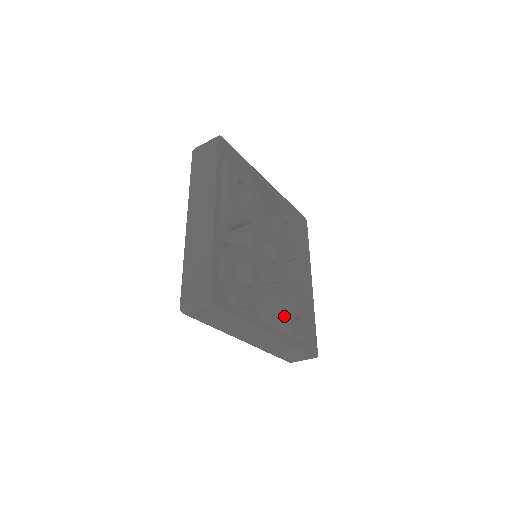
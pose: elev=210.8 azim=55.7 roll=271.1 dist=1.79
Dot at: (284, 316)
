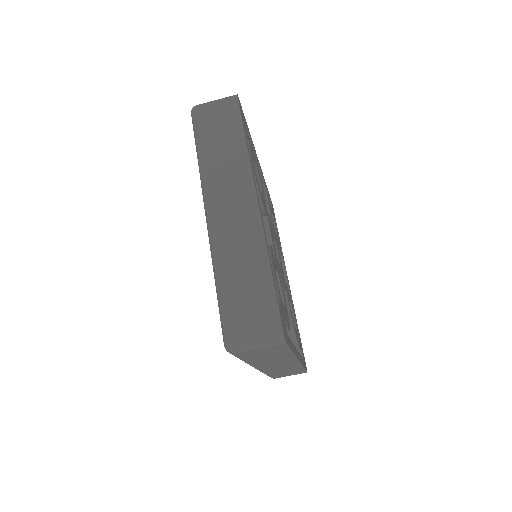
Dot at: (295, 332)
